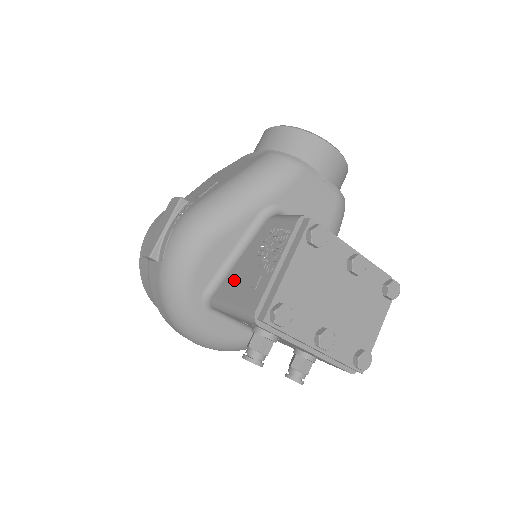
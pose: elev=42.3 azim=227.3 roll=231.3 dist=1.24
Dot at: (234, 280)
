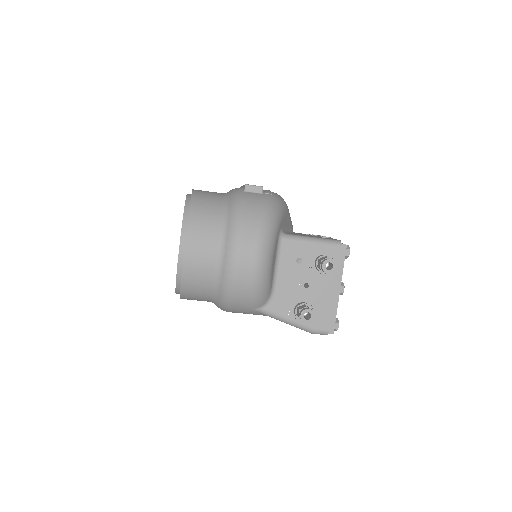
Dot at: occluded
